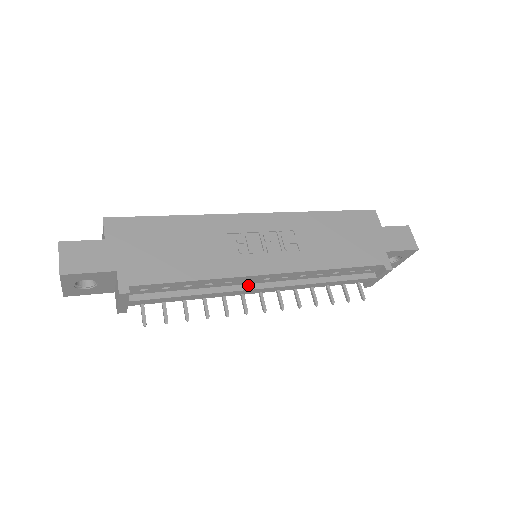
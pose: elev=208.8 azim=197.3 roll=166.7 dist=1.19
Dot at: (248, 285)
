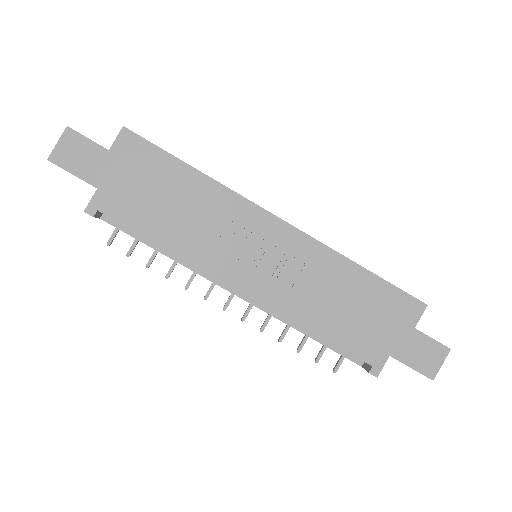
Dot at: occluded
